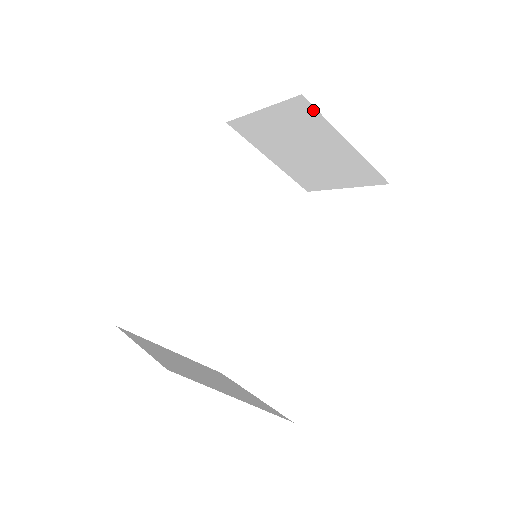
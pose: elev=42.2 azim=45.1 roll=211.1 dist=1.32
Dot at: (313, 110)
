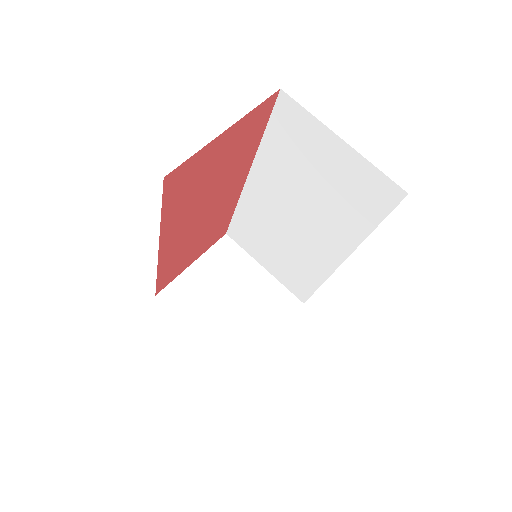
Dot at: (235, 245)
